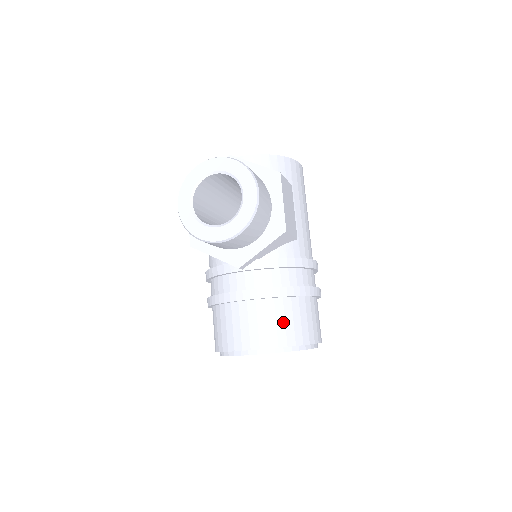
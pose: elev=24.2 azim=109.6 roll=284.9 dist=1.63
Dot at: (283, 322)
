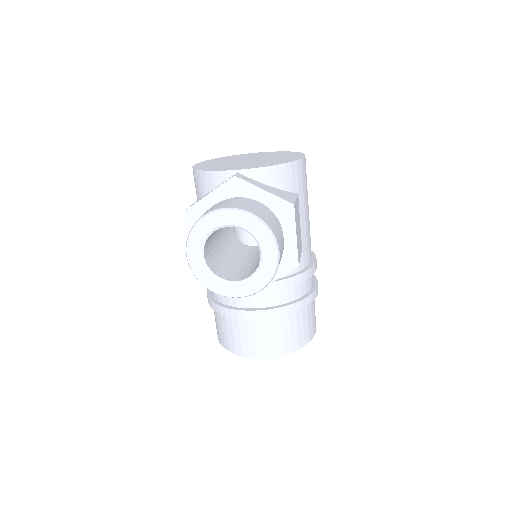
Dot at: (288, 333)
